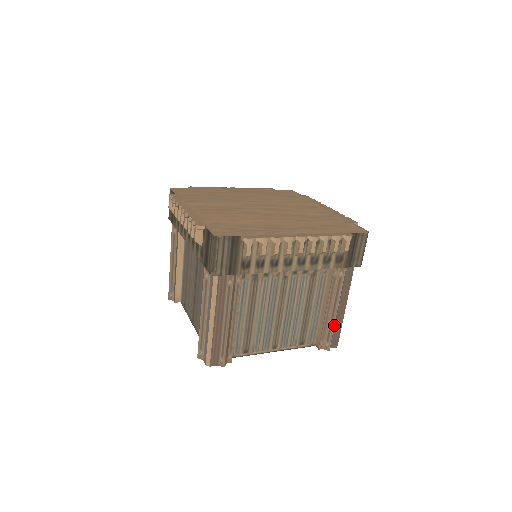
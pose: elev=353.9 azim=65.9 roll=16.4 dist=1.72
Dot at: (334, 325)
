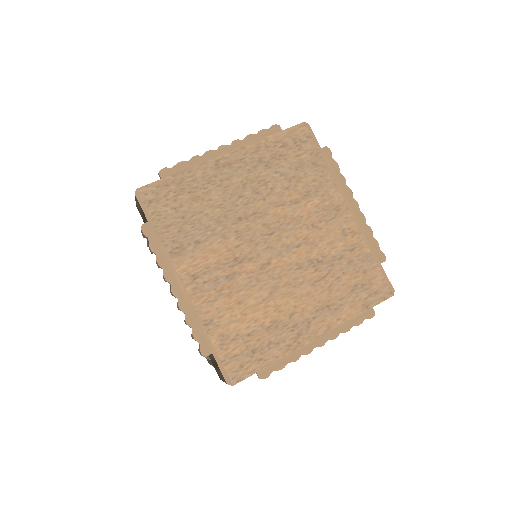
Dot at: occluded
